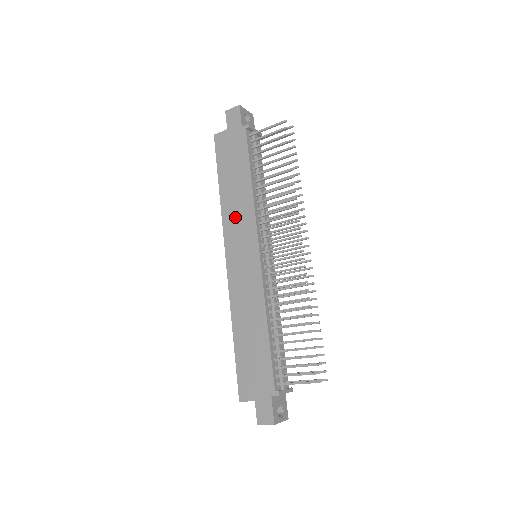
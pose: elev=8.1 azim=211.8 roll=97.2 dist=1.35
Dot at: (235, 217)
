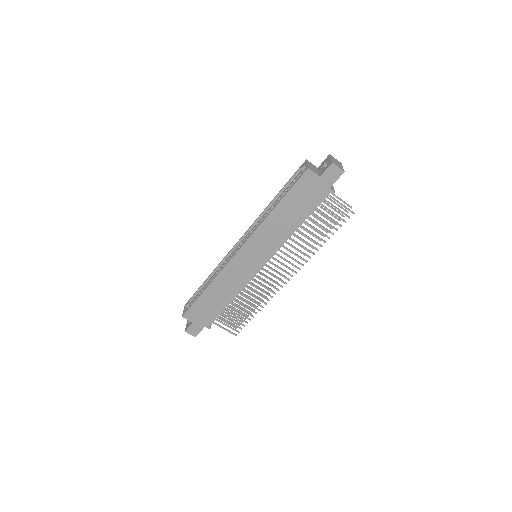
Dot at: (268, 235)
